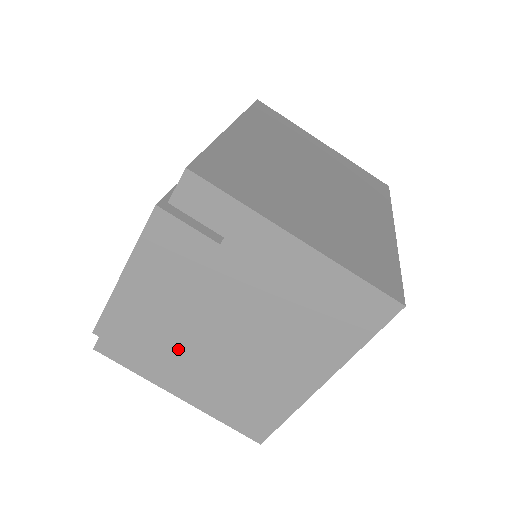
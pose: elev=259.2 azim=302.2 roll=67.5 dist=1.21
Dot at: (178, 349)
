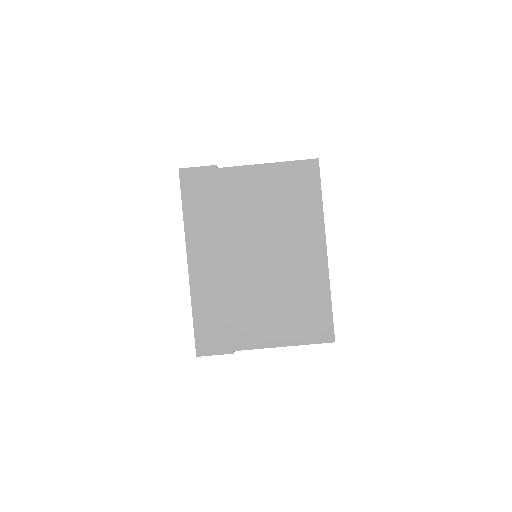
Dot at: occluded
